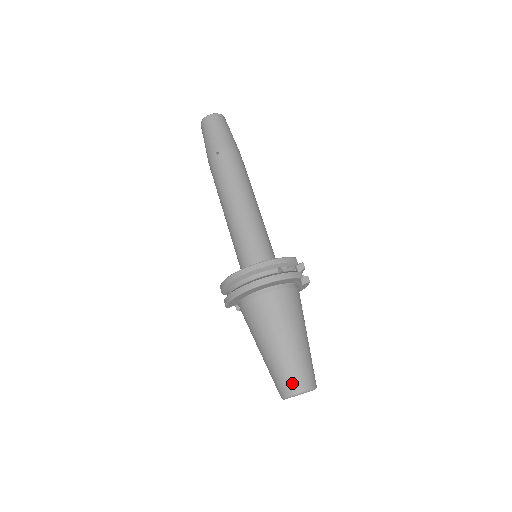
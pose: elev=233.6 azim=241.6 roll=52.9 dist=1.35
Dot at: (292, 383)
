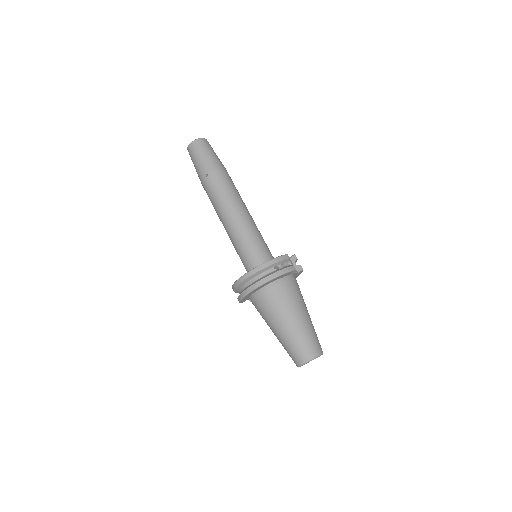
Dot at: (302, 354)
